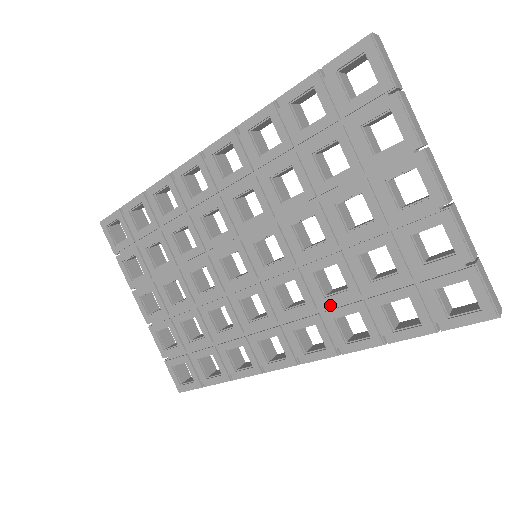
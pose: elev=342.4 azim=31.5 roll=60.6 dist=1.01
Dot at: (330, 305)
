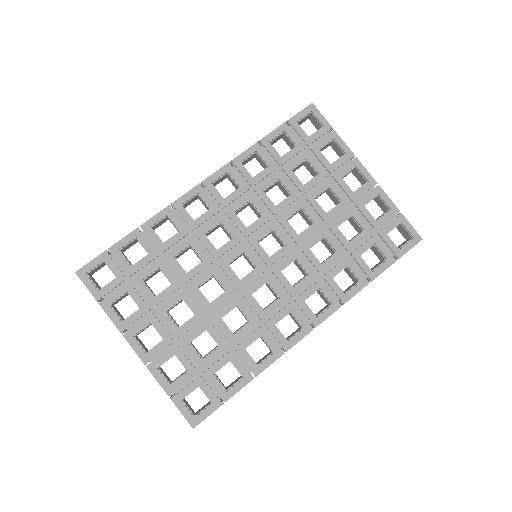
Dot at: (326, 270)
